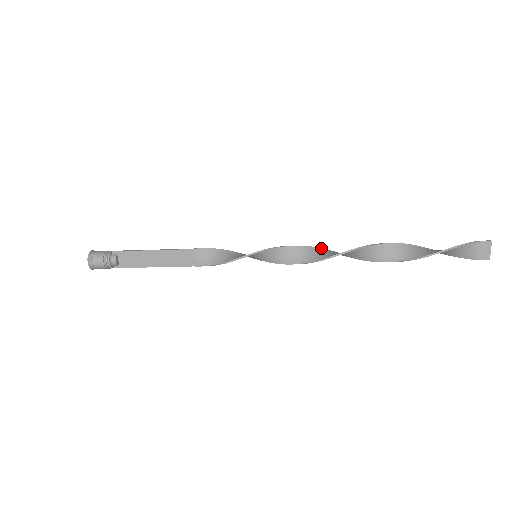
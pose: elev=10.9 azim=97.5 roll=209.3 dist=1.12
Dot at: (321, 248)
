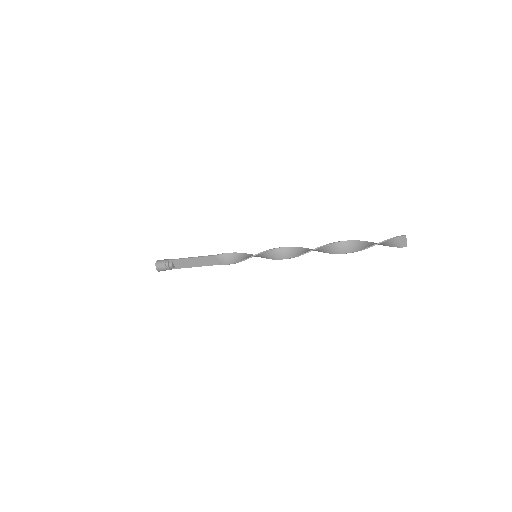
Dot at: (297, 247)
